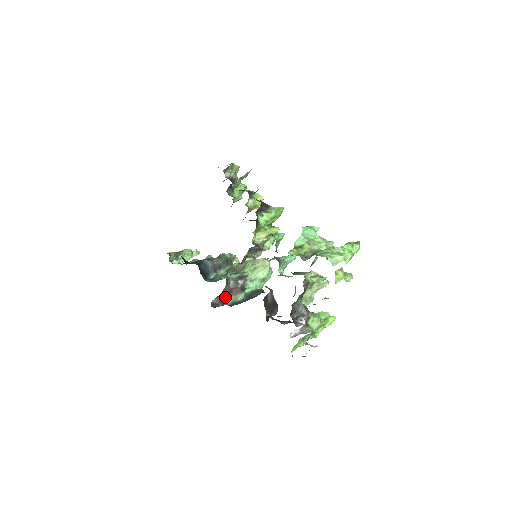
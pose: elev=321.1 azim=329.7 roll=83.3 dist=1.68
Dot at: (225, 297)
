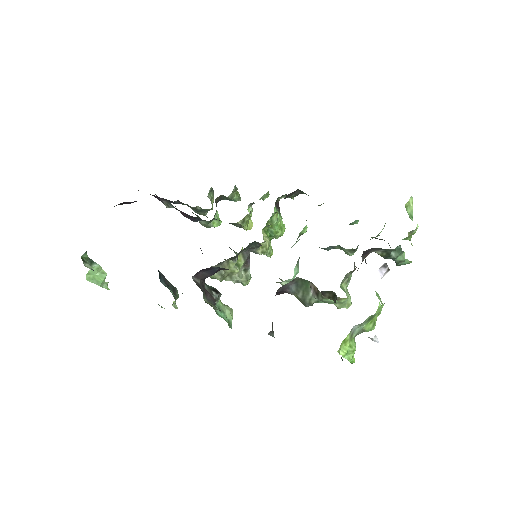
Dot at: occluded
